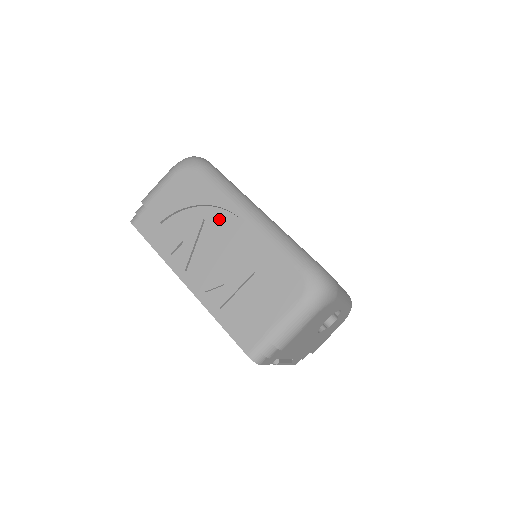
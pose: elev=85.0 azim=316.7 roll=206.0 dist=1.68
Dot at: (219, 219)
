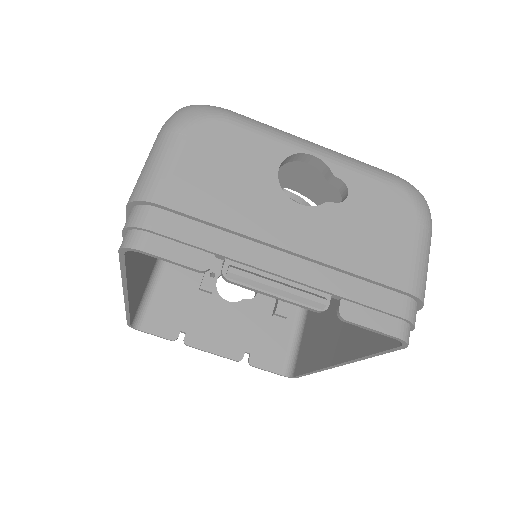
Dot at: occluded
